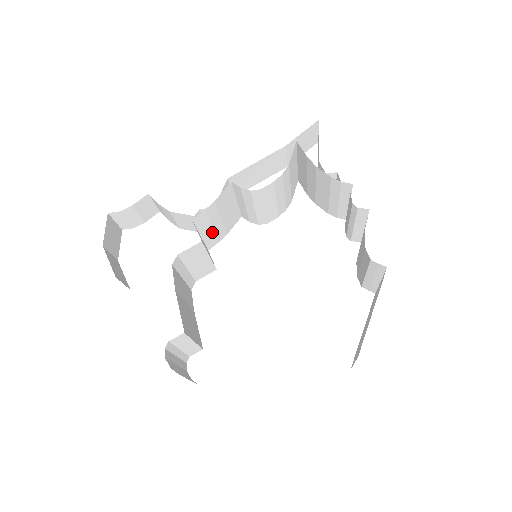
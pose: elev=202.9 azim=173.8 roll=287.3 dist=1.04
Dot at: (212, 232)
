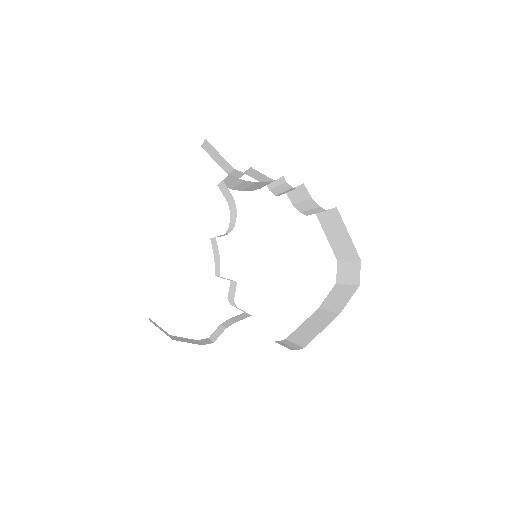
Dot at: (219, 267)
